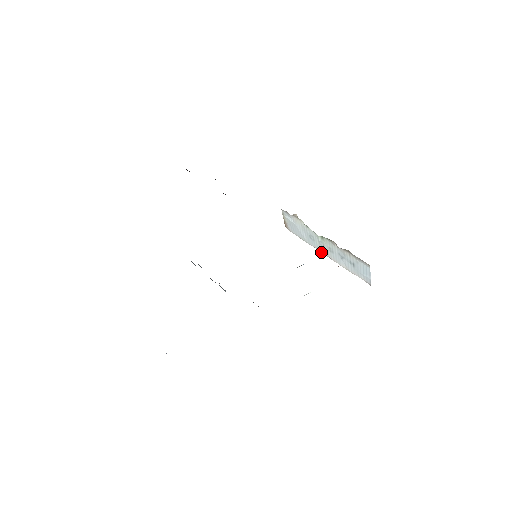
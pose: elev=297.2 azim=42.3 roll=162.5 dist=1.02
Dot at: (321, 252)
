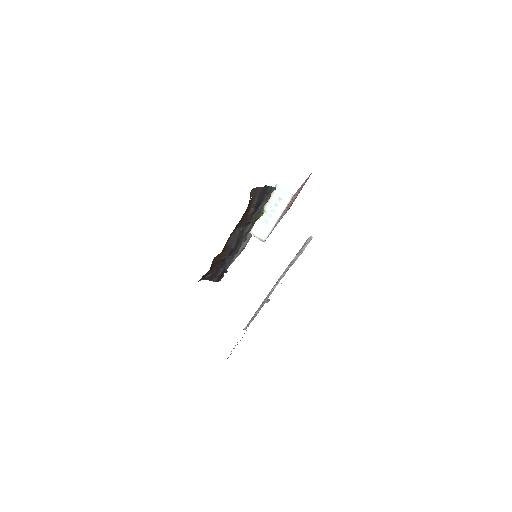
Dot at: (276, 222)
